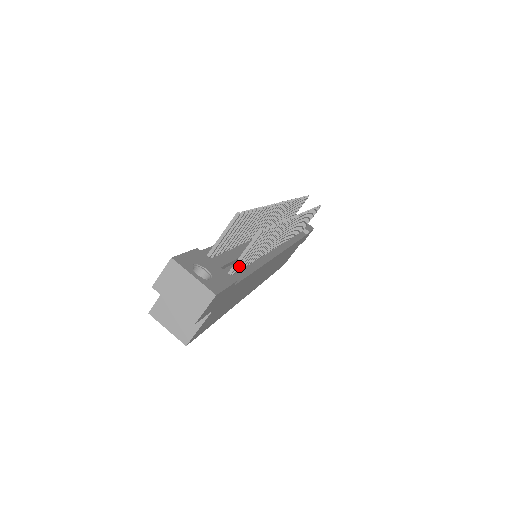
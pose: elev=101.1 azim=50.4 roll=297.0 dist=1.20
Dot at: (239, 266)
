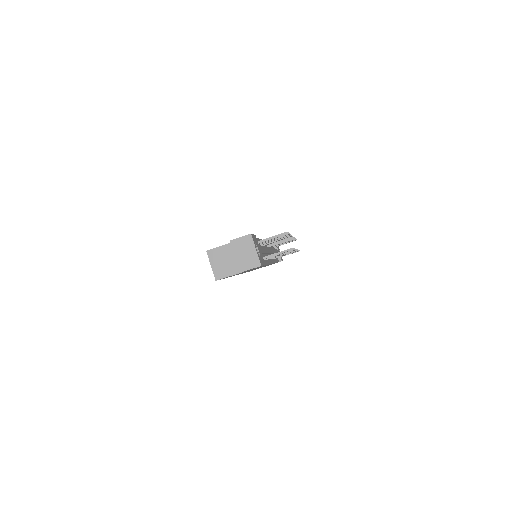
Dot at: occluded
